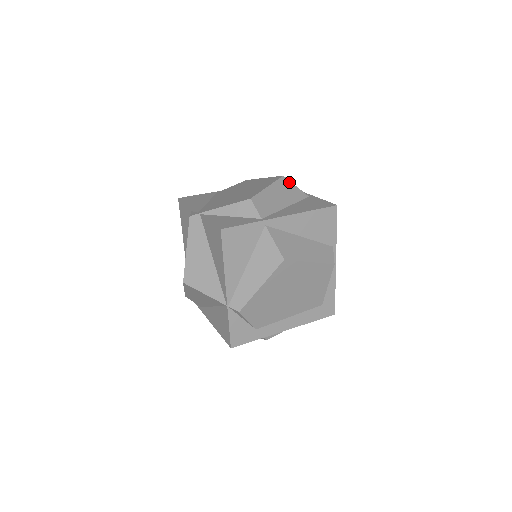
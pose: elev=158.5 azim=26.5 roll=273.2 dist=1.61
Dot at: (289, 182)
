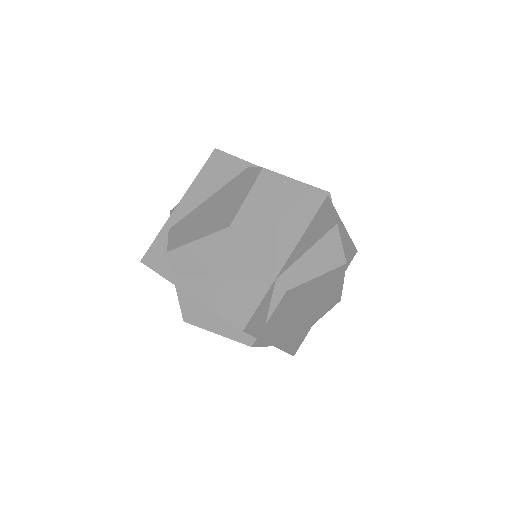
Dot at: occluded
